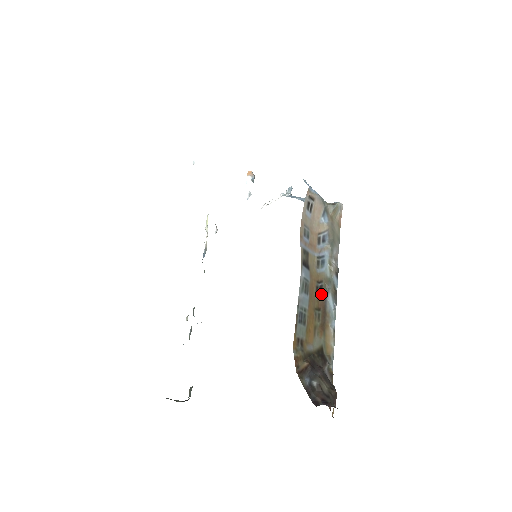
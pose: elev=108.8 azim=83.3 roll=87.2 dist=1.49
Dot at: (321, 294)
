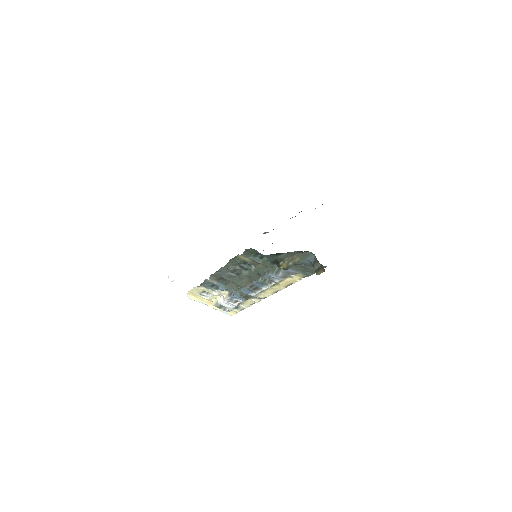
Dot at: occluded
